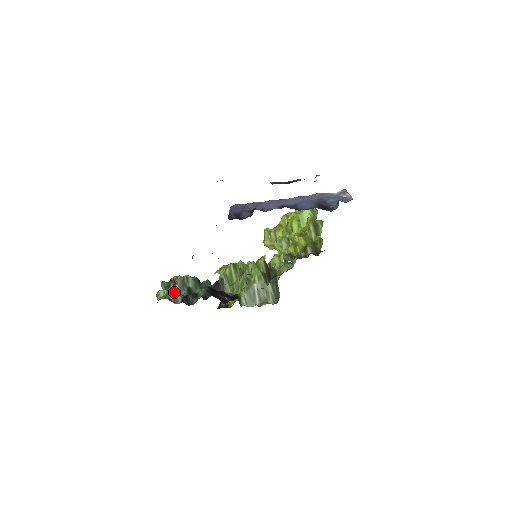
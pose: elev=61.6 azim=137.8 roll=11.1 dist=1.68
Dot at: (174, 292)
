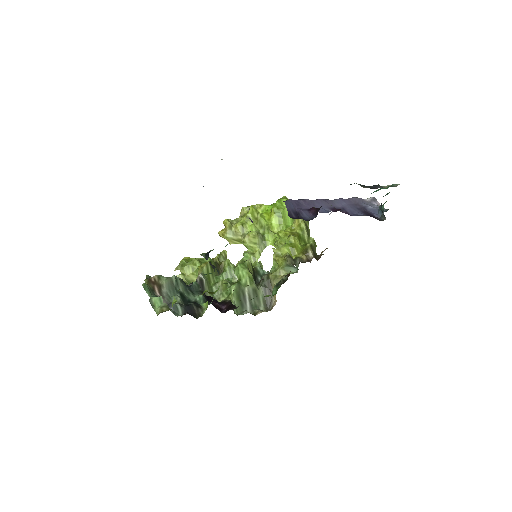
Dot at: (165, 299)
